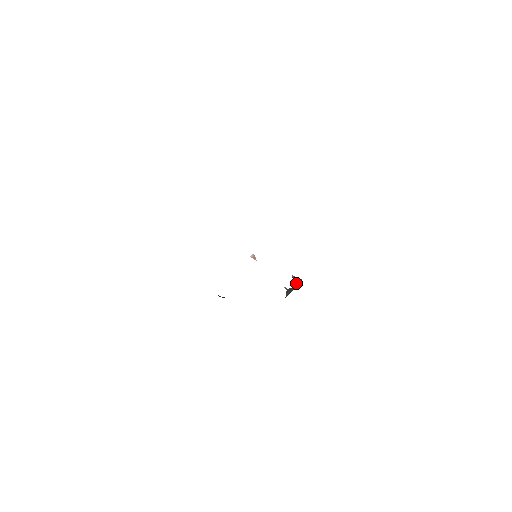
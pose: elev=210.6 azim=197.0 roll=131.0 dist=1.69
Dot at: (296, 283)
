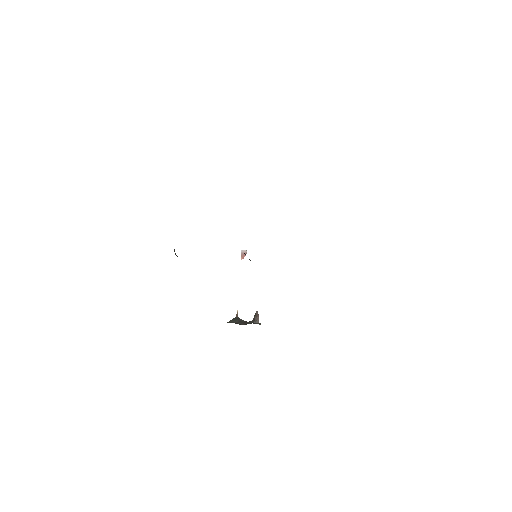
Dot at: (253, 322)
